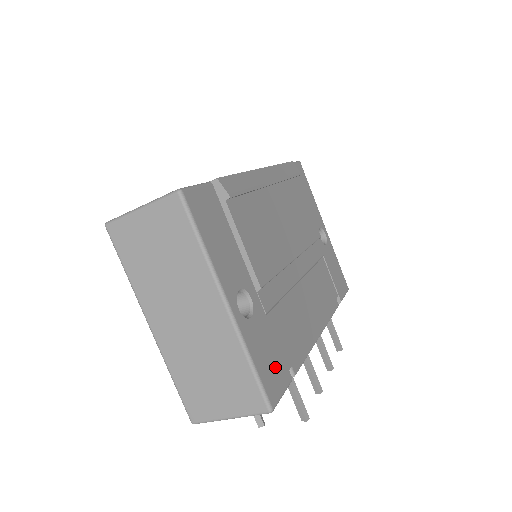
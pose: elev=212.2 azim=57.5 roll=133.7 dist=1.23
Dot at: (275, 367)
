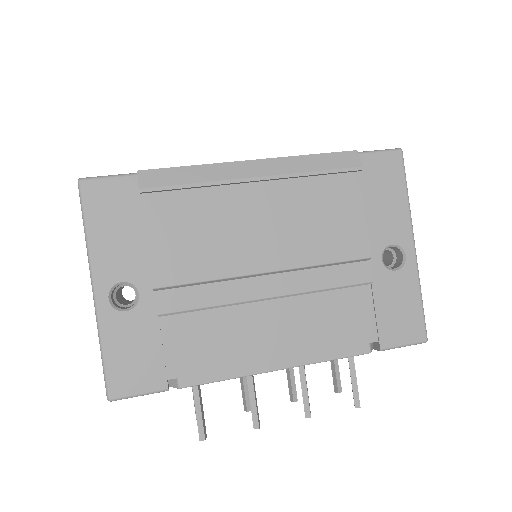
Dot at: (141, 367)
